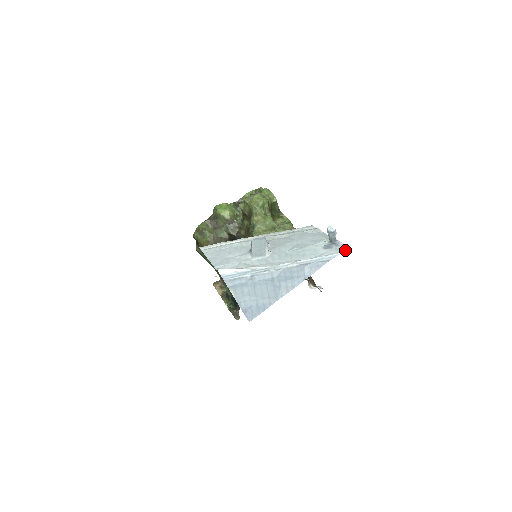
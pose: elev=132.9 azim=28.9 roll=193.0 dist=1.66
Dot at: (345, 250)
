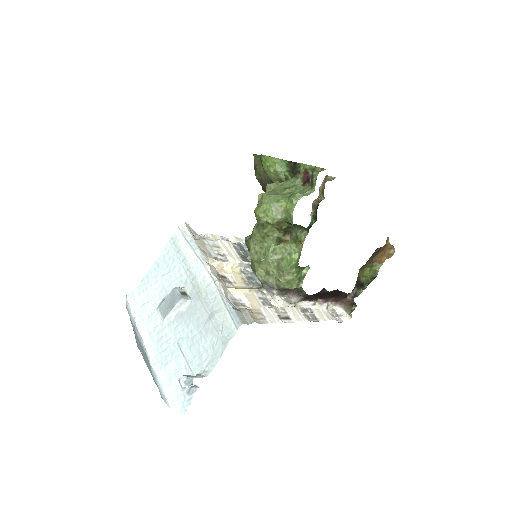
Dot at: (177, 409)
